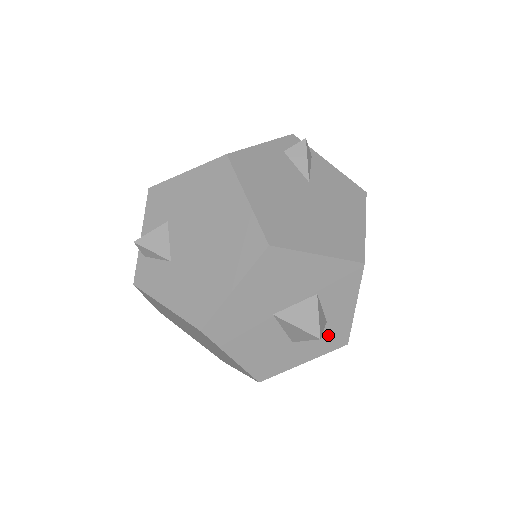
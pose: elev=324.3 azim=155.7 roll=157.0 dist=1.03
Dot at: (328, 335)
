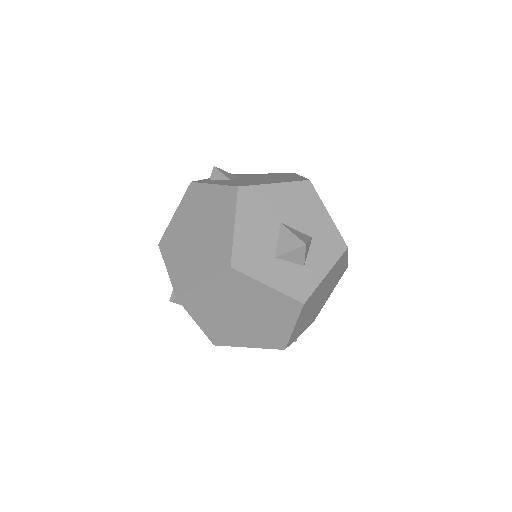
Dot at: (298, 279)
